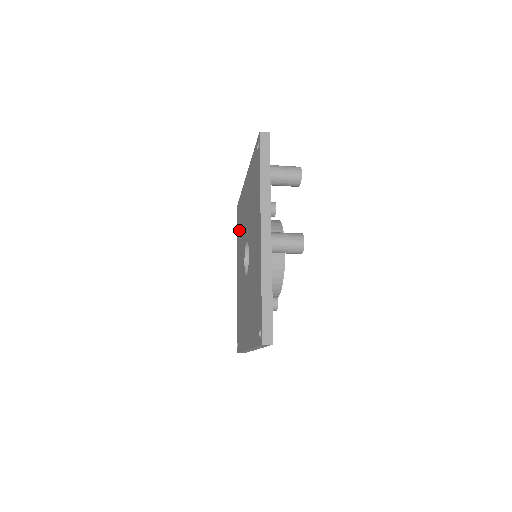
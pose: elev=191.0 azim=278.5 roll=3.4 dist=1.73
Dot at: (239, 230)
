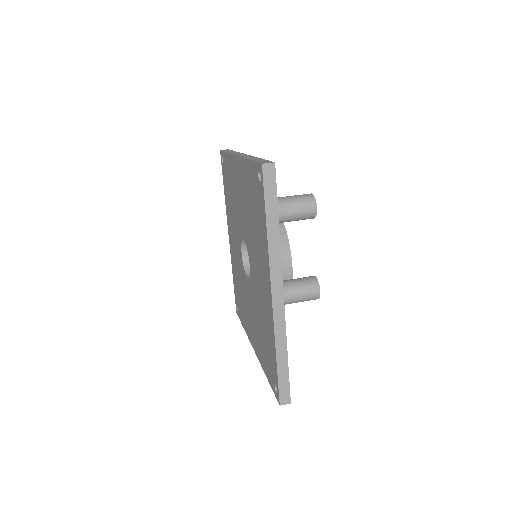
Dot at: (228, 193)
